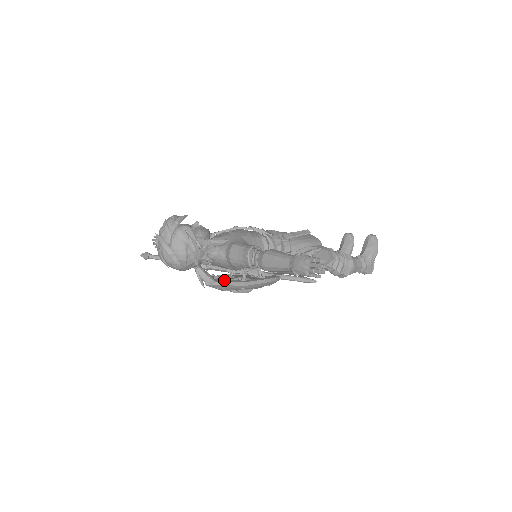
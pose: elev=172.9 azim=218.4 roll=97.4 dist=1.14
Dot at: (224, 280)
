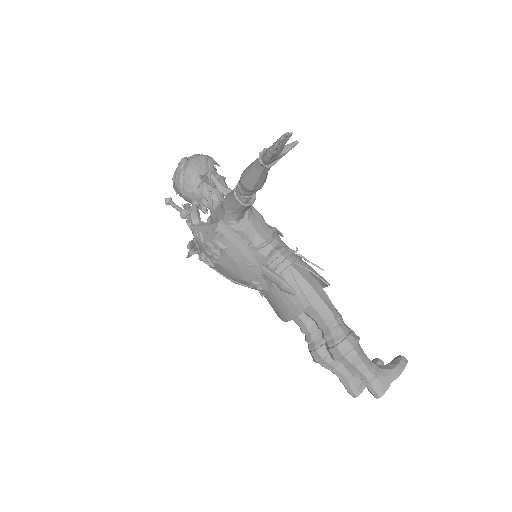
Dot at: occluded
